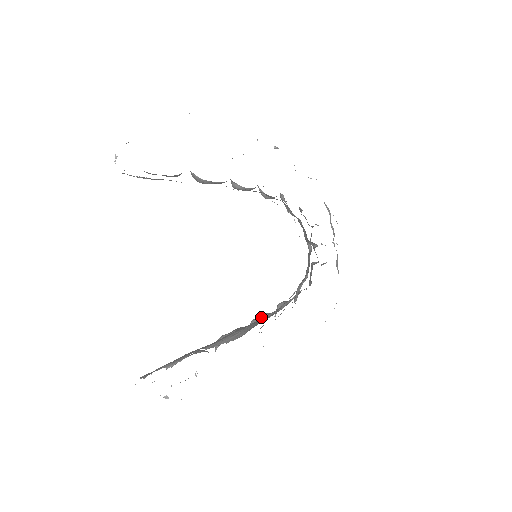
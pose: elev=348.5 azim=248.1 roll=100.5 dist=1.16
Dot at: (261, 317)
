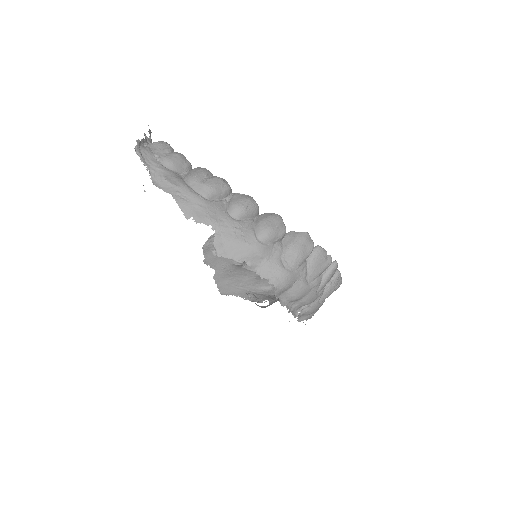
Dot at: occluded
